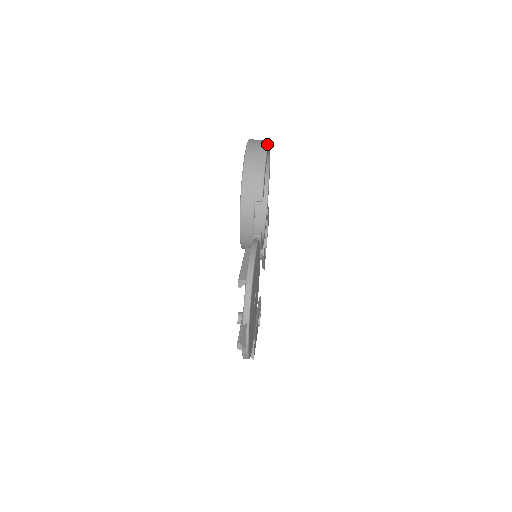
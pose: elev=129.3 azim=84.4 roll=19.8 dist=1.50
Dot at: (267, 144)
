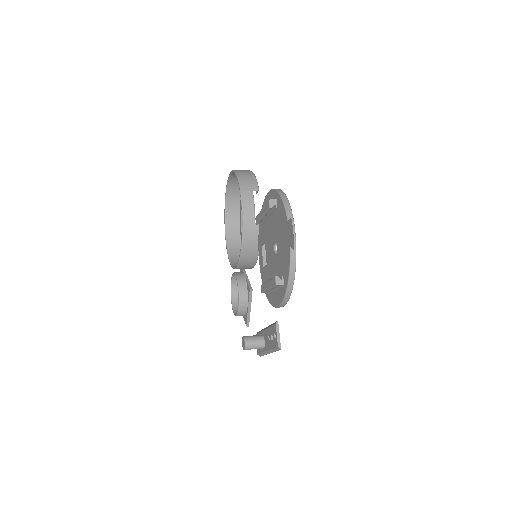
Dot at: occluded
